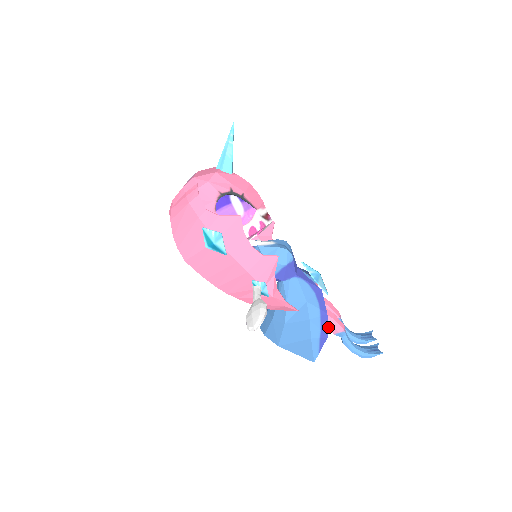
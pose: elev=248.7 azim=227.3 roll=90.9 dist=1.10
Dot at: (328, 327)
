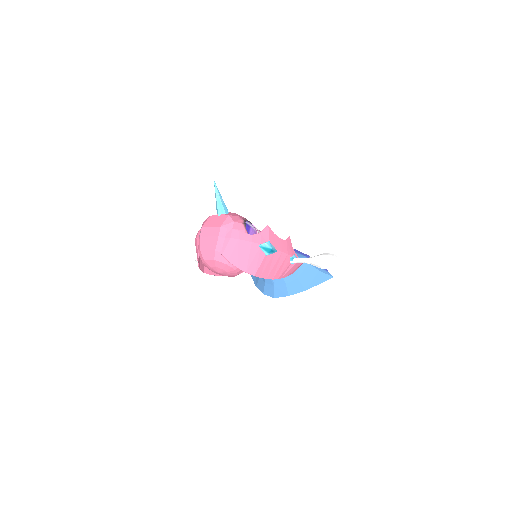
Dot at: occluded
